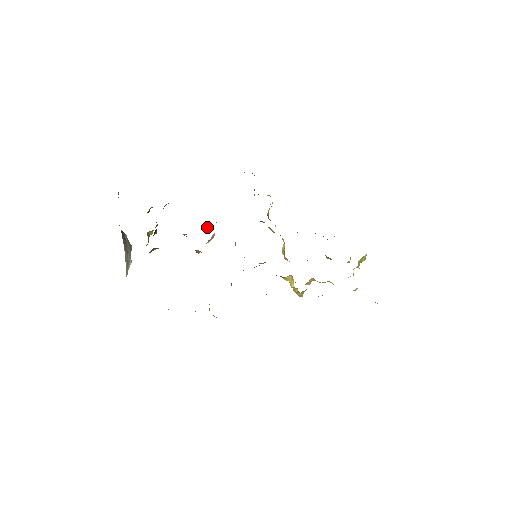
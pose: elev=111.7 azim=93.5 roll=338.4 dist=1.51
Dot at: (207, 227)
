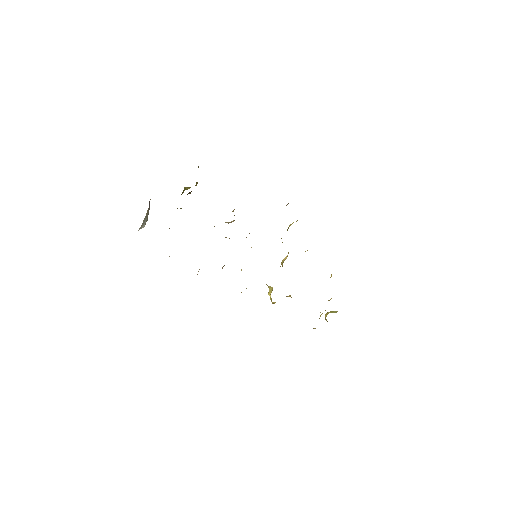
Dot at: (233, 210)
